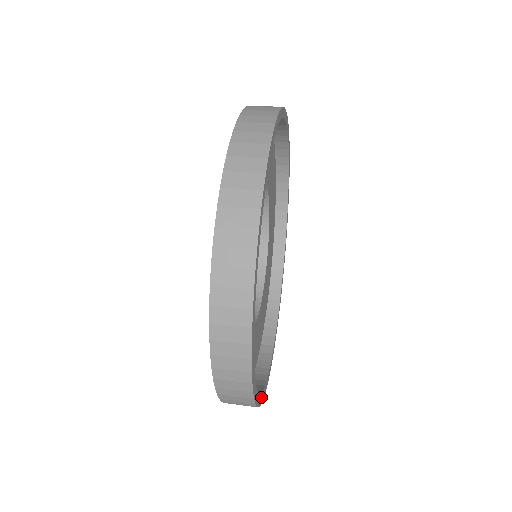
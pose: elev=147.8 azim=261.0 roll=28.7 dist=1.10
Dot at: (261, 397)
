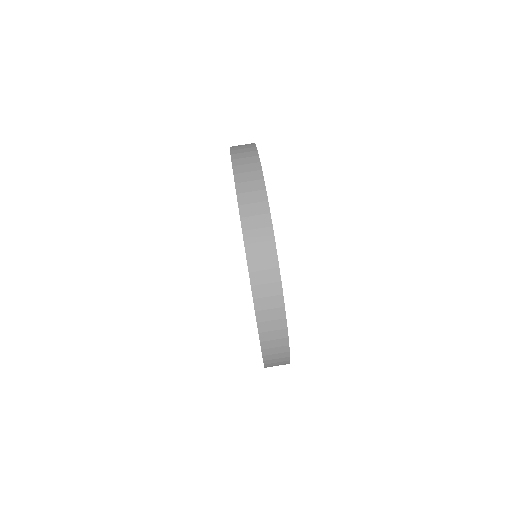
Dot at: occluded
